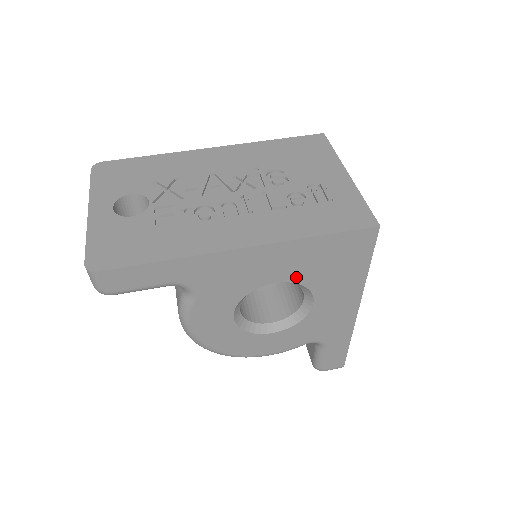
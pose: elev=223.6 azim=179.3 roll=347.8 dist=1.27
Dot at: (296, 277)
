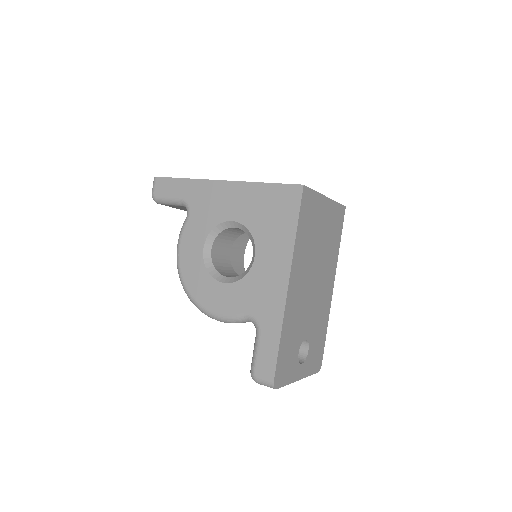
Dot at: (246, 220)
